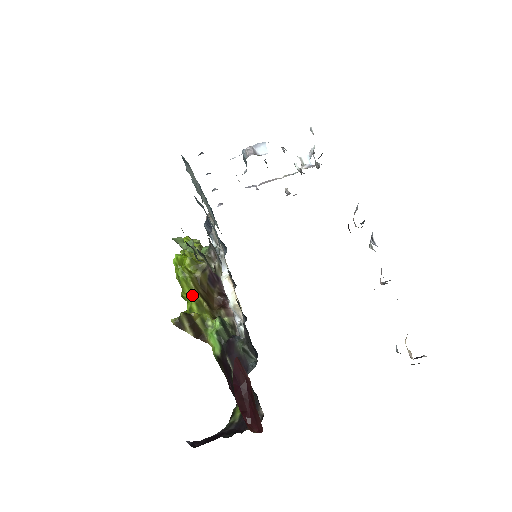
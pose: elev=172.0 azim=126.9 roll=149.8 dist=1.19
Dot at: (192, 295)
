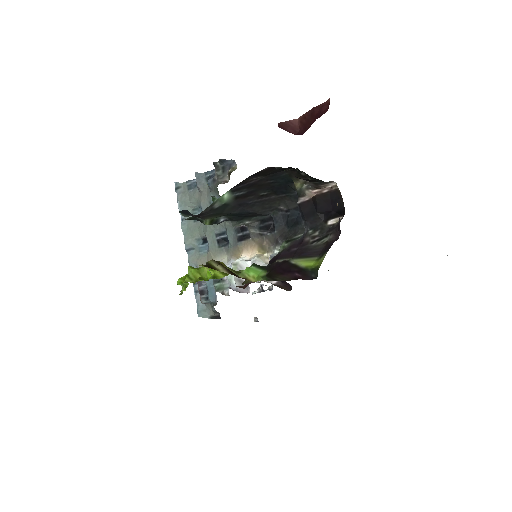
Dot at: occluded
